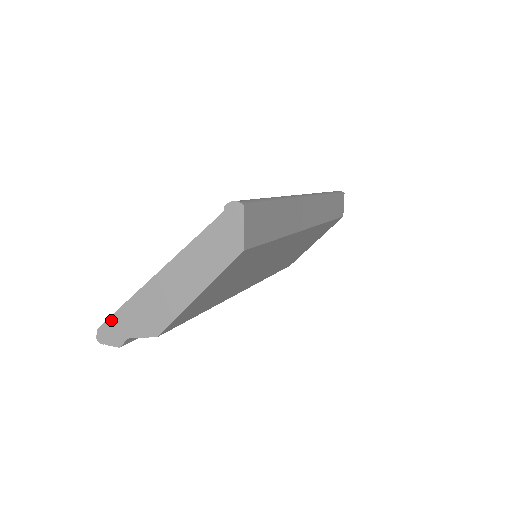
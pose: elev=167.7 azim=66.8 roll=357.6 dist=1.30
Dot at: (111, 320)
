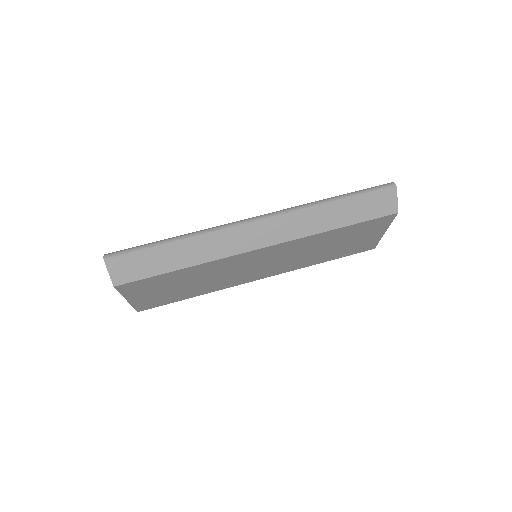
Dot at: occluded
